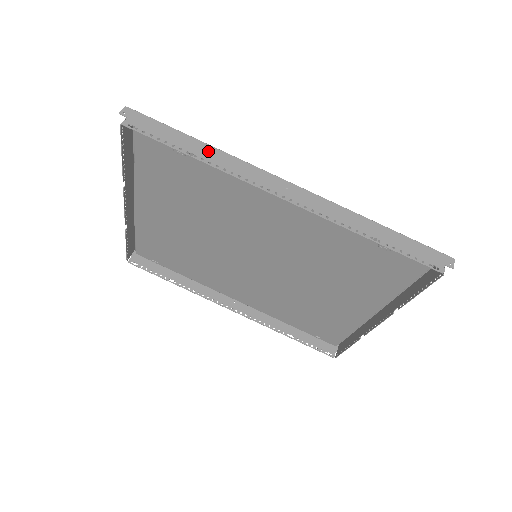
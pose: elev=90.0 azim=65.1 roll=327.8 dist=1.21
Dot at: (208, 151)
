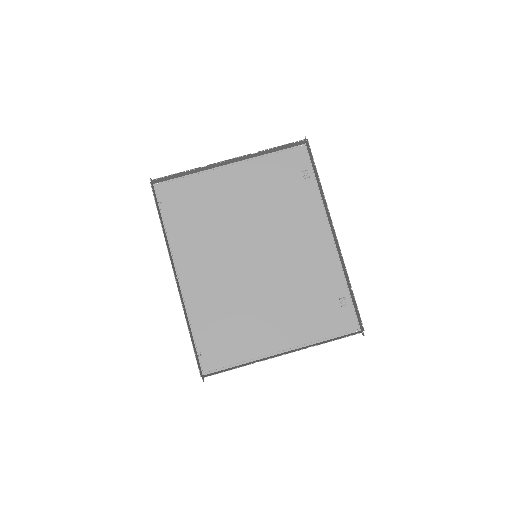
Dot at: (320, 188)
